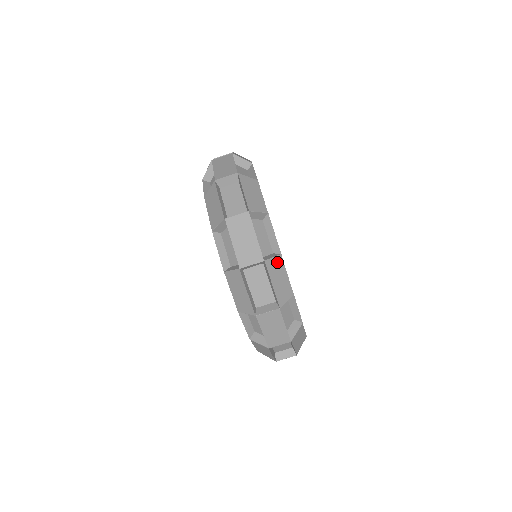
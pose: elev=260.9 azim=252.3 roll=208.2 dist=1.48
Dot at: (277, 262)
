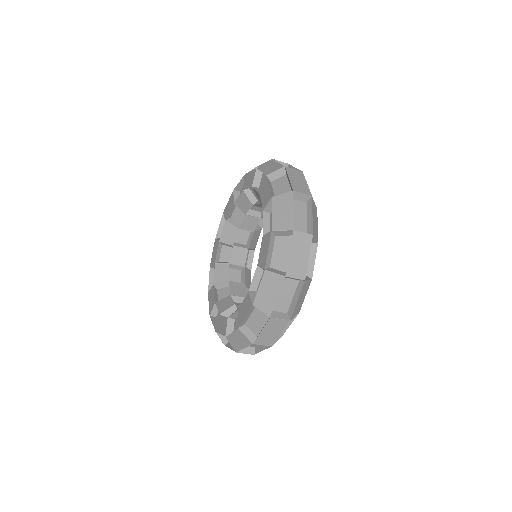
Dot at: occluded
